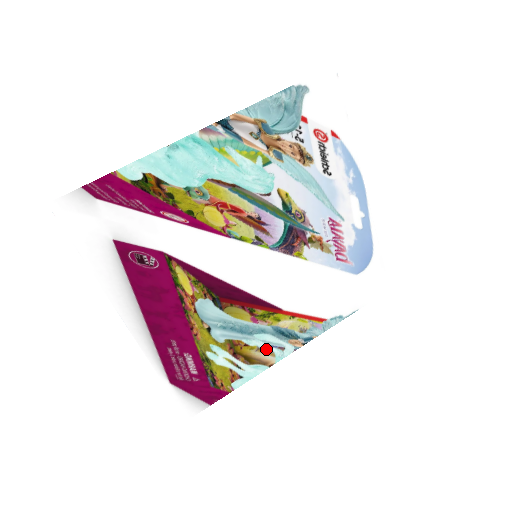
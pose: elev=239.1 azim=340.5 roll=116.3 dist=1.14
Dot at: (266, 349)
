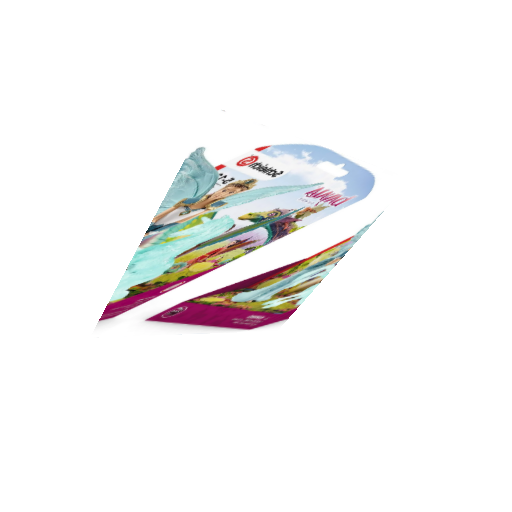
Dot at: (309, 279)
